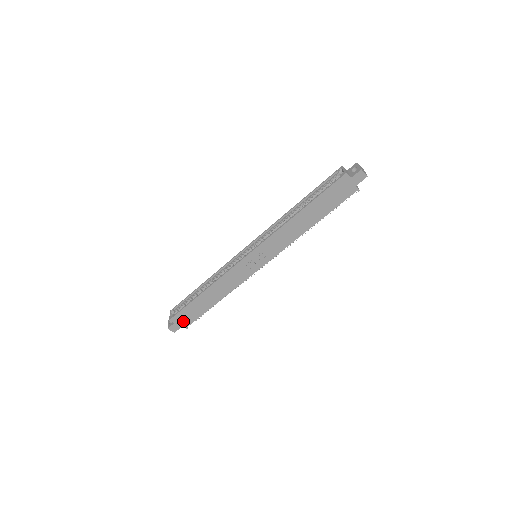
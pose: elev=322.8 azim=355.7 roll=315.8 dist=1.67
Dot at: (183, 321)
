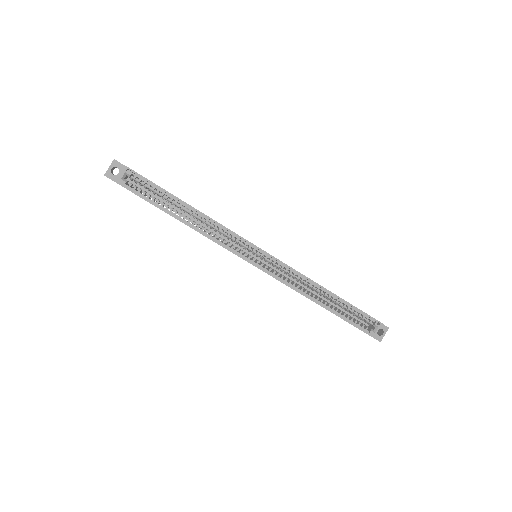
Dot at: occluded
